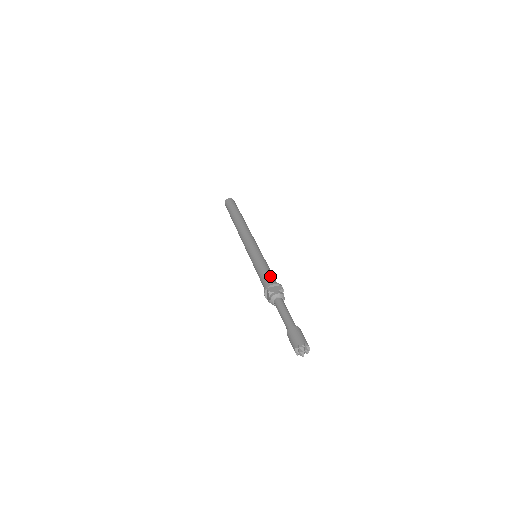
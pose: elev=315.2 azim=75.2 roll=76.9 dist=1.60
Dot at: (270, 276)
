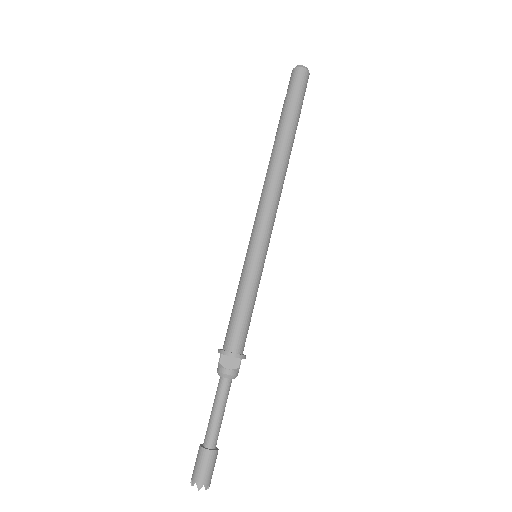
Dot at: (240, 330)
